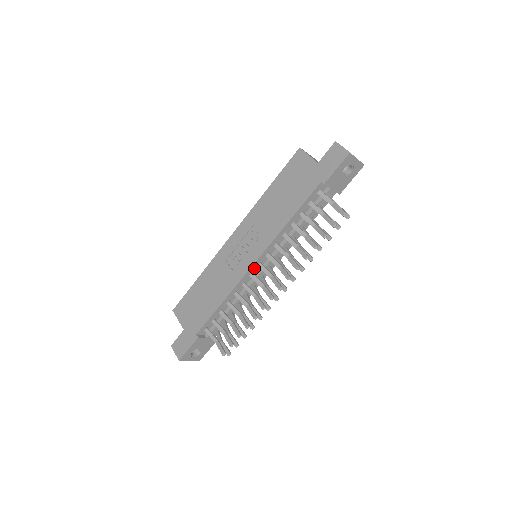
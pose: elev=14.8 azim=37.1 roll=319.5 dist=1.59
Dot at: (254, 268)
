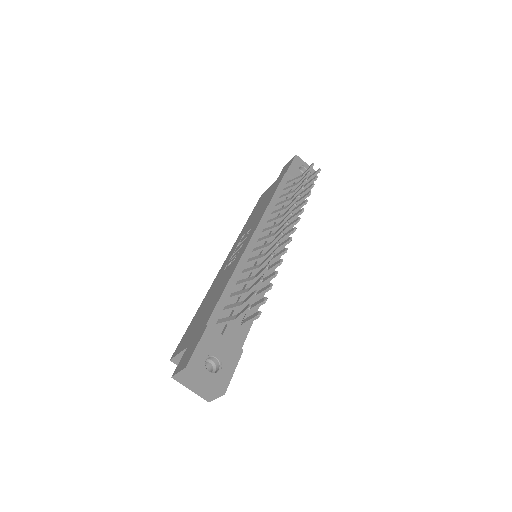
Dot at: (254, 244)
